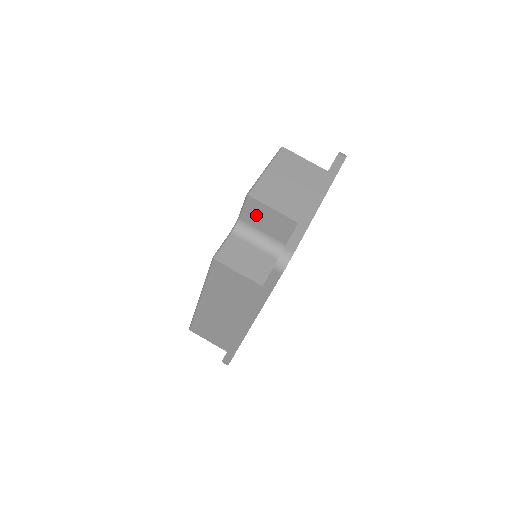
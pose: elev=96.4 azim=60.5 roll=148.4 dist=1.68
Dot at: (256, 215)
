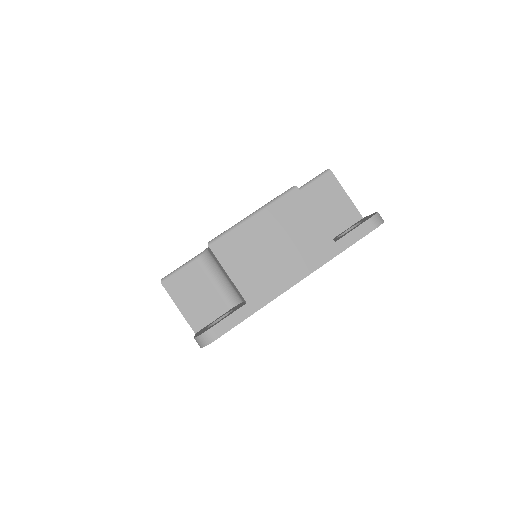
Dot at: occluded
